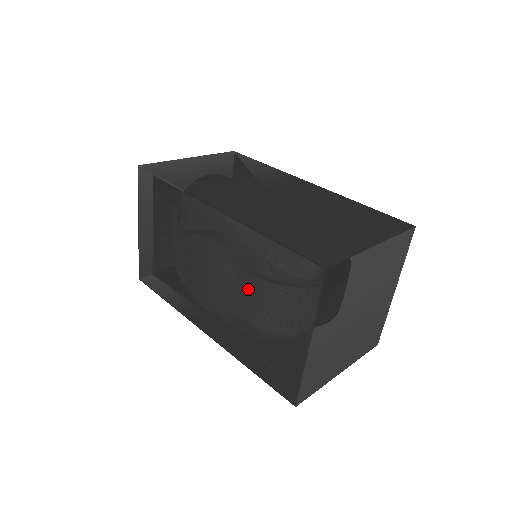
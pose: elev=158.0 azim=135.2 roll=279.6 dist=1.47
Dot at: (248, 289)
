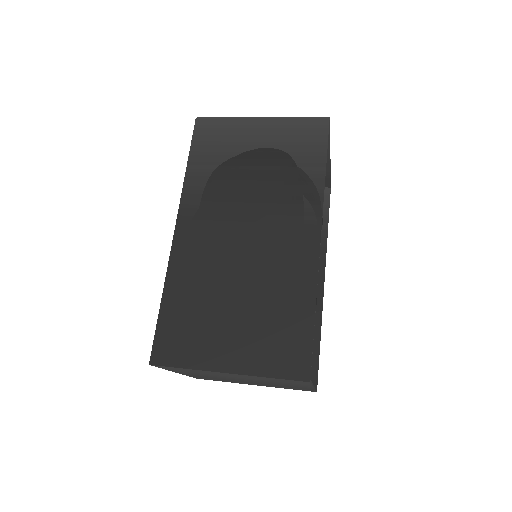
Dot at: occluded
